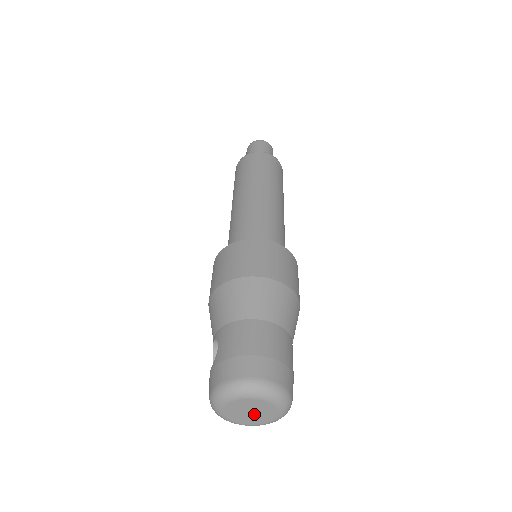
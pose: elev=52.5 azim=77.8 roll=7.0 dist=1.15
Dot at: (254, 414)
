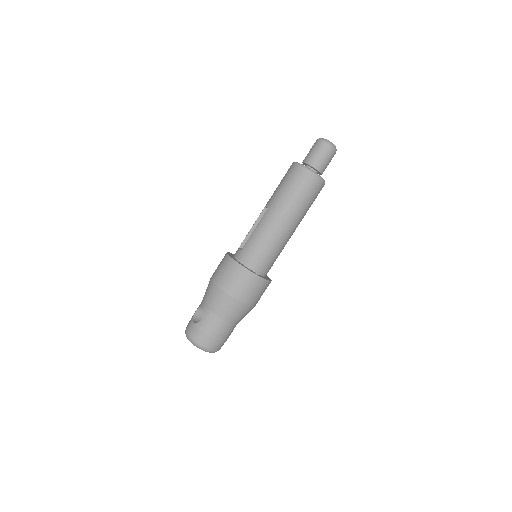
Dot at: occluded
